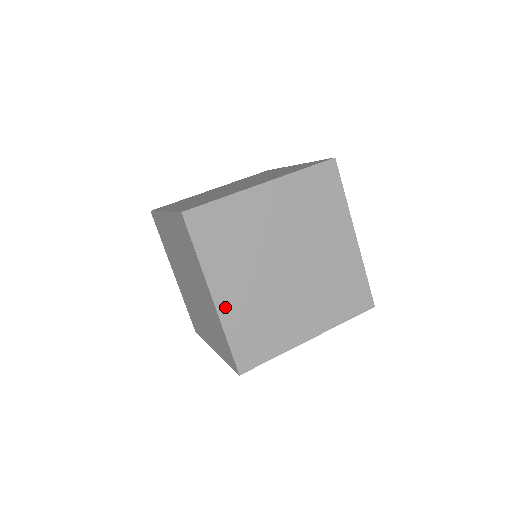
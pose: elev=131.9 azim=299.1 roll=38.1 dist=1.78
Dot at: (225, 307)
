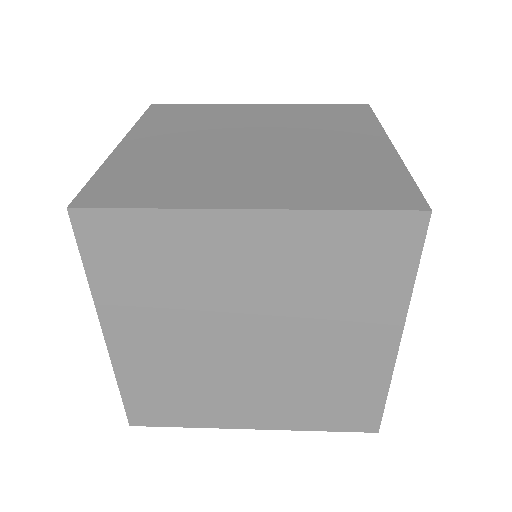
Dot at: (127, 152)
